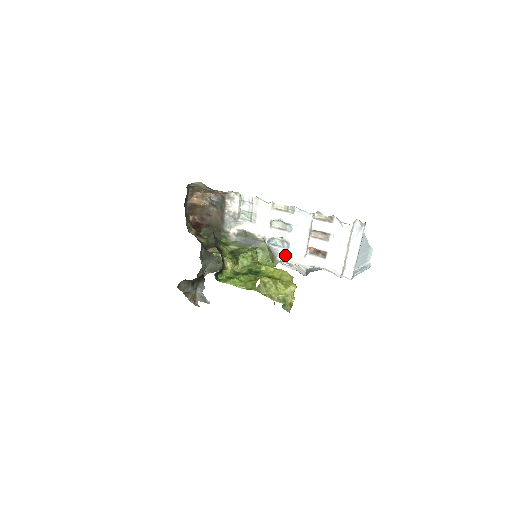
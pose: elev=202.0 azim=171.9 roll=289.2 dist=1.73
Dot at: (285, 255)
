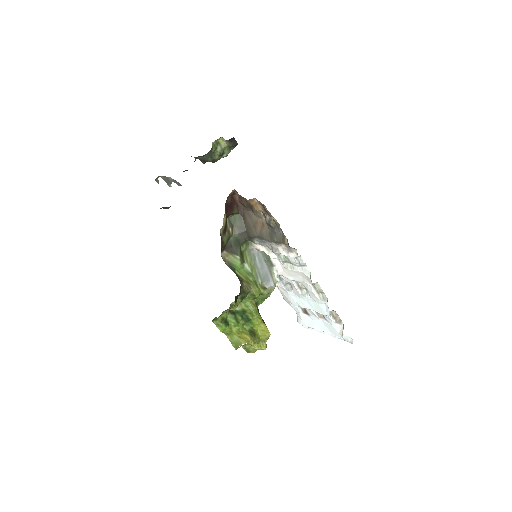
Dot at: (279, 284)
